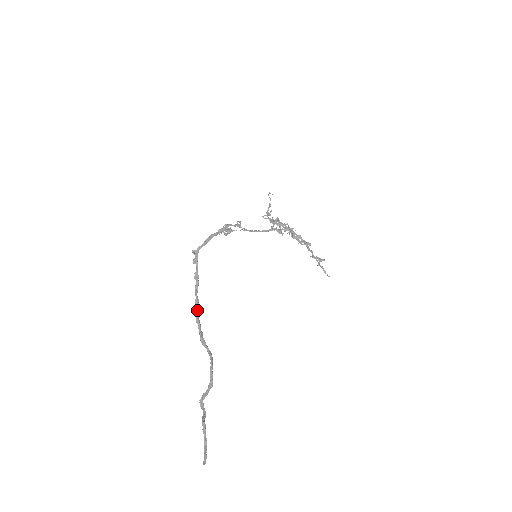
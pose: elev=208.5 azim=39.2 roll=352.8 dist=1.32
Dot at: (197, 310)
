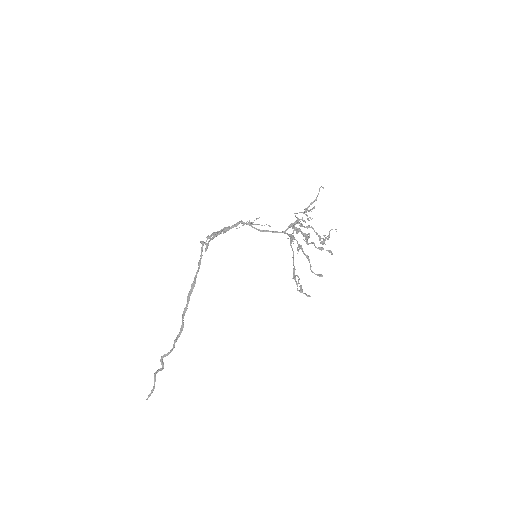
Dot at: (191, 290)
